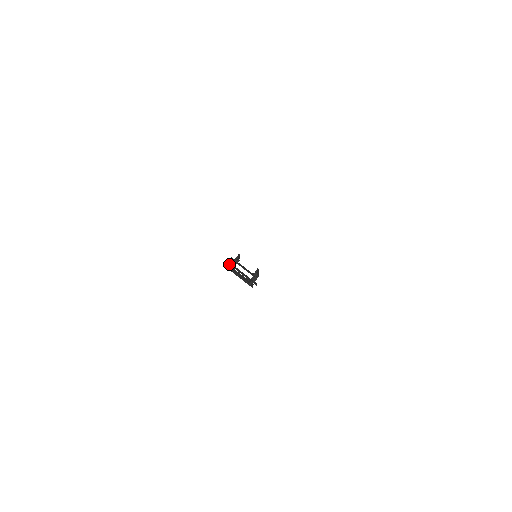
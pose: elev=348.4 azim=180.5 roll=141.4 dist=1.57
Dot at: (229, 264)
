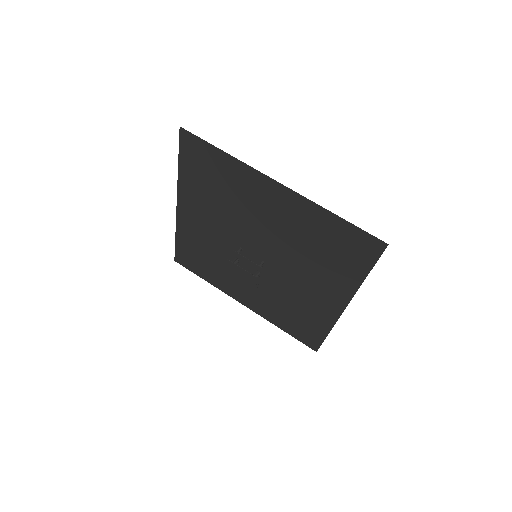
Dot at: occluded
